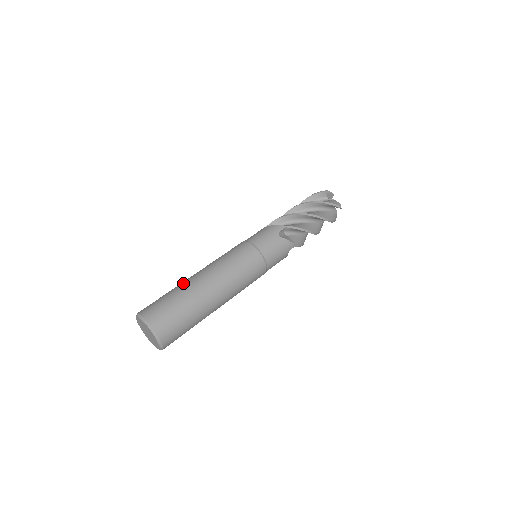
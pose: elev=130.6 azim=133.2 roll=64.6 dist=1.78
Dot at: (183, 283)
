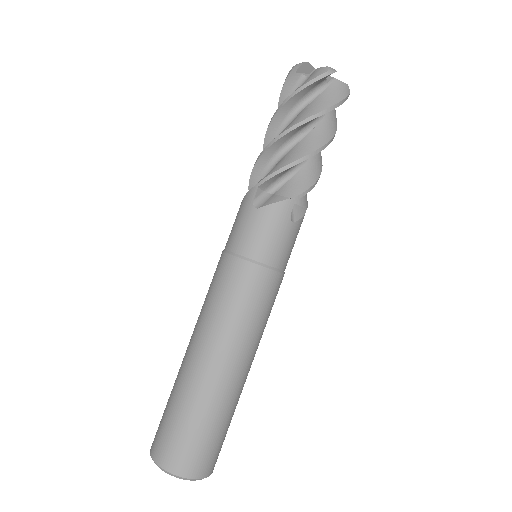
Dot at: (178, 372)
